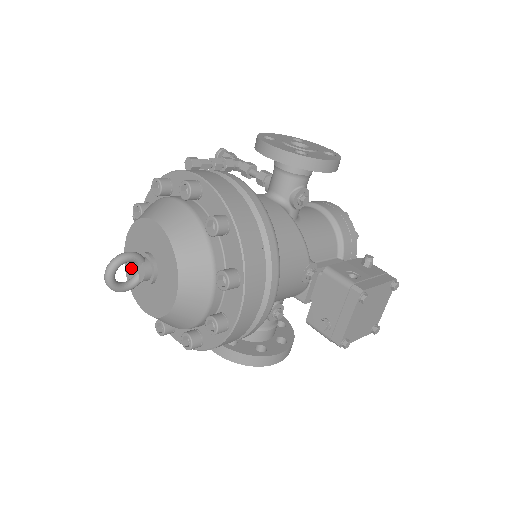
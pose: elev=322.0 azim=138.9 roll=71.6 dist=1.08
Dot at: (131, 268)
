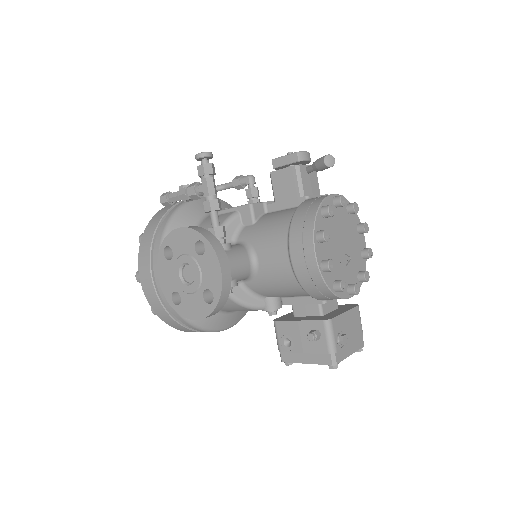
Dot at: occluded
